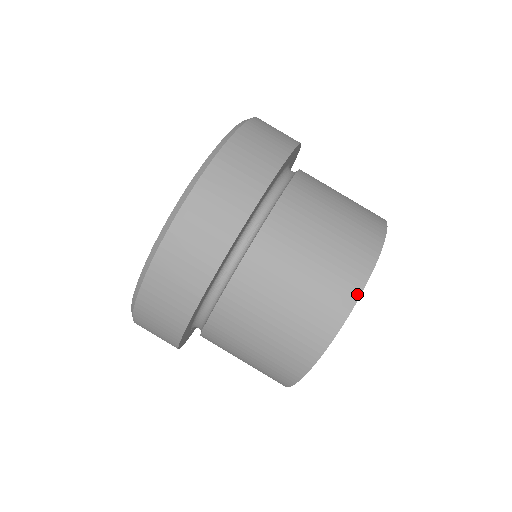
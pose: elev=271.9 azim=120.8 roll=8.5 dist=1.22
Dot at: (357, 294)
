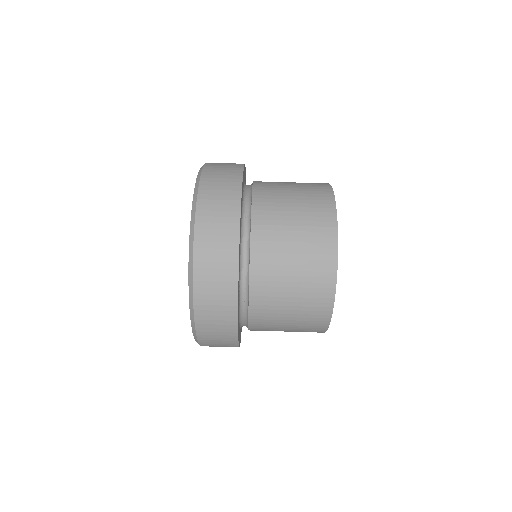
Dot at: (332, 297)
